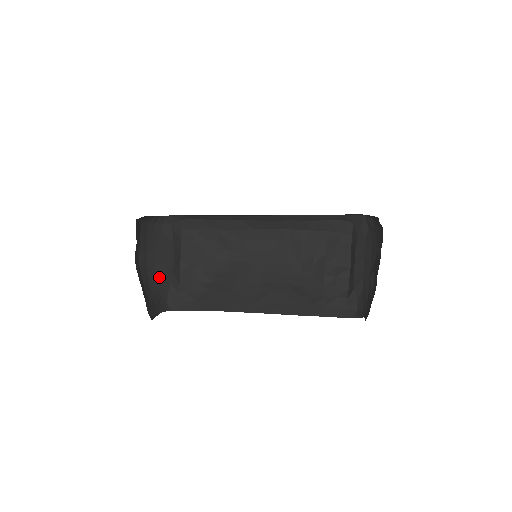
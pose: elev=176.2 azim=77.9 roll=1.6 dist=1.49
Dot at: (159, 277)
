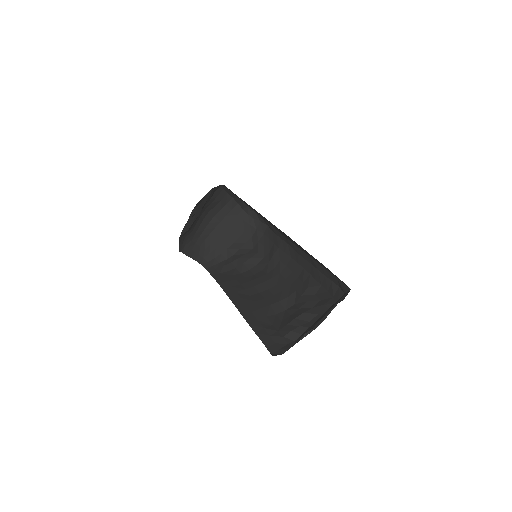
Dot at: (217, 242)
